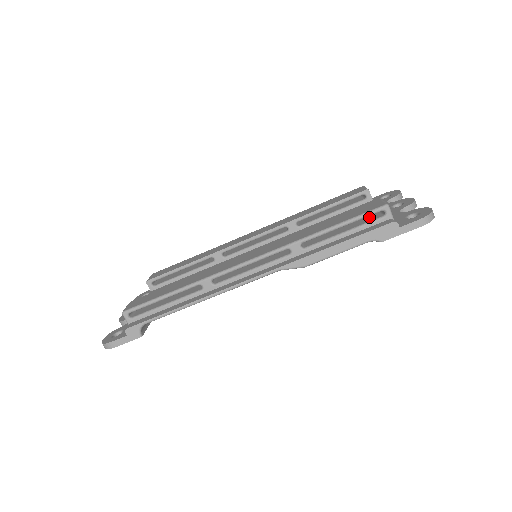
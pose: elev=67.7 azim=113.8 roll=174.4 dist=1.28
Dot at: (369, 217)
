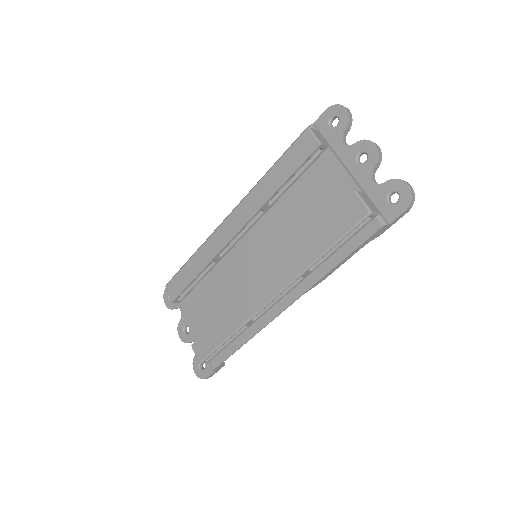
Dot at: occluded
